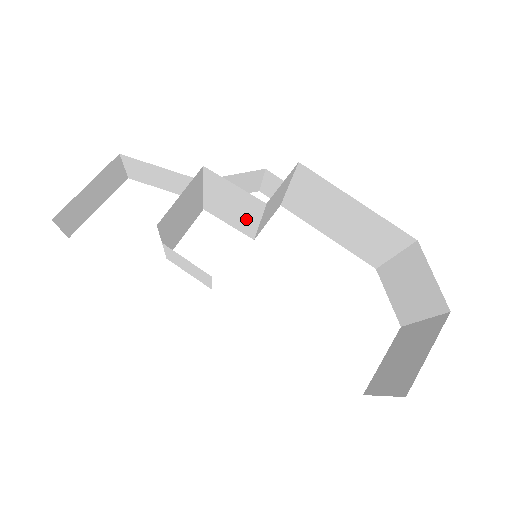
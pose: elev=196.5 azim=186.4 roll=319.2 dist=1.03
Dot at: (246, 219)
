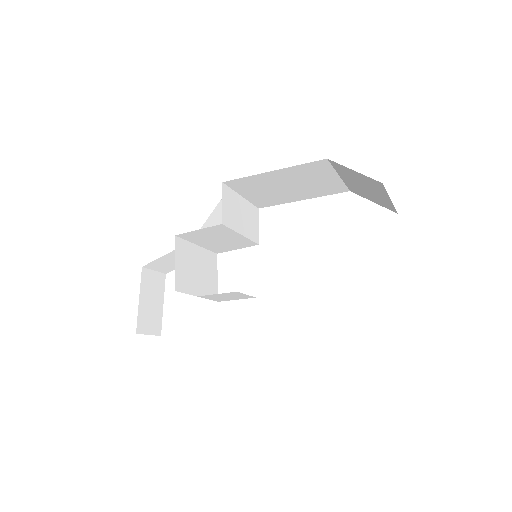
Dot at: (235, 239)
